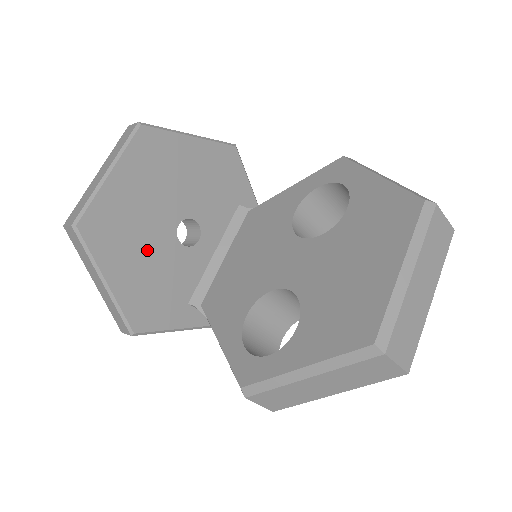
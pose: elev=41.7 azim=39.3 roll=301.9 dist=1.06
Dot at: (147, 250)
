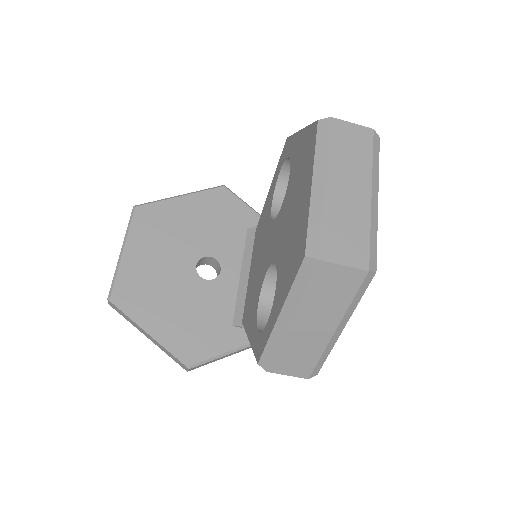
Dot at: (176, 295)
